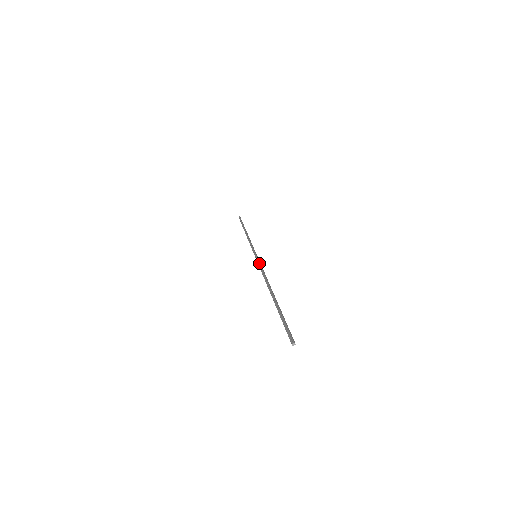
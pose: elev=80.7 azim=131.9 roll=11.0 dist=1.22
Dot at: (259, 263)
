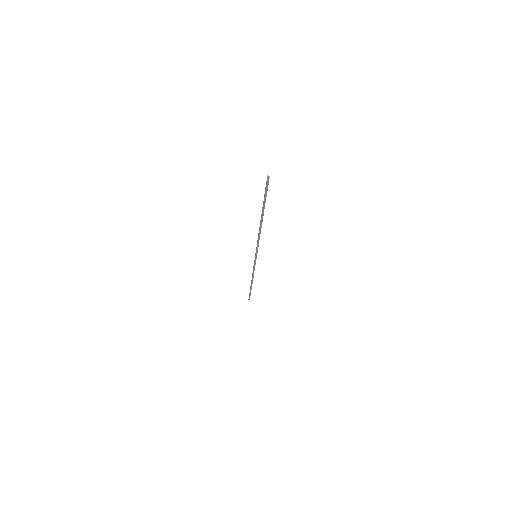
Dot at: (258, 246)
